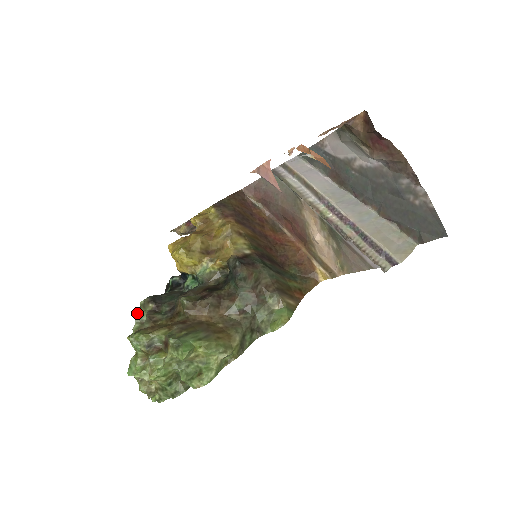
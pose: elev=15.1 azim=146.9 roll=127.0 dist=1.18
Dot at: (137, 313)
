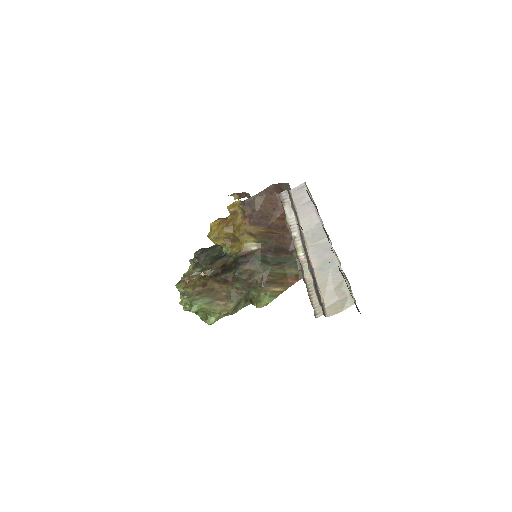
Dot at: (191, 260)
